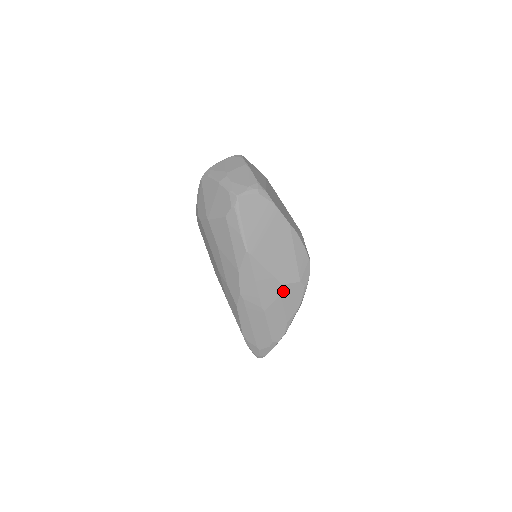
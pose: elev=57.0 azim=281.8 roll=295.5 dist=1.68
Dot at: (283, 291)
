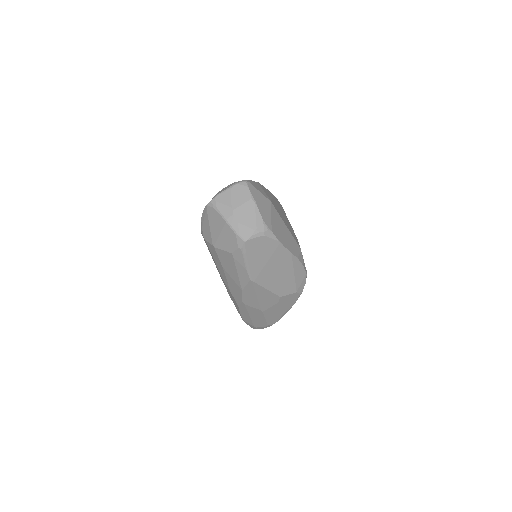
Dot at: (281, 300)
